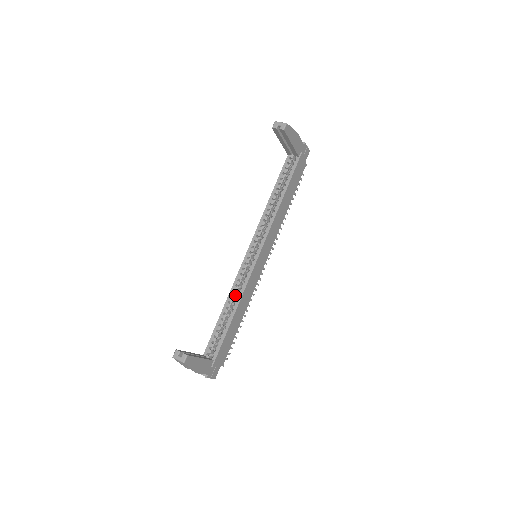
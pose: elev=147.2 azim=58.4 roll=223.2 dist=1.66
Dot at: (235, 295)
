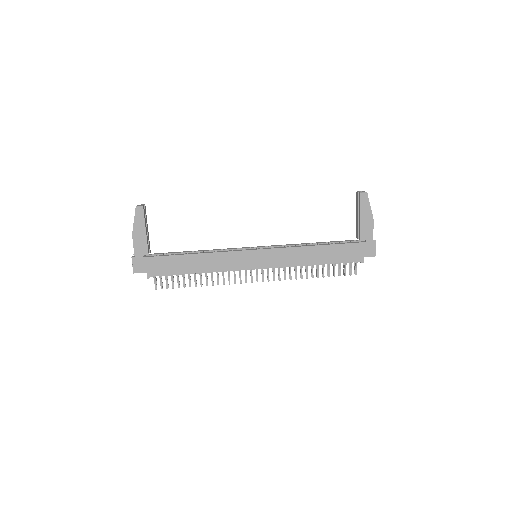
Dot at: occluded
